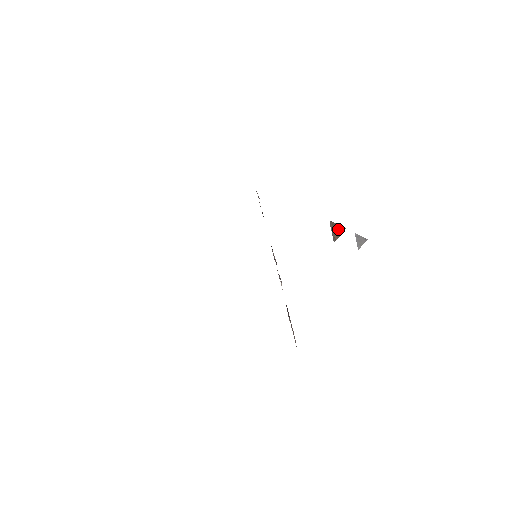
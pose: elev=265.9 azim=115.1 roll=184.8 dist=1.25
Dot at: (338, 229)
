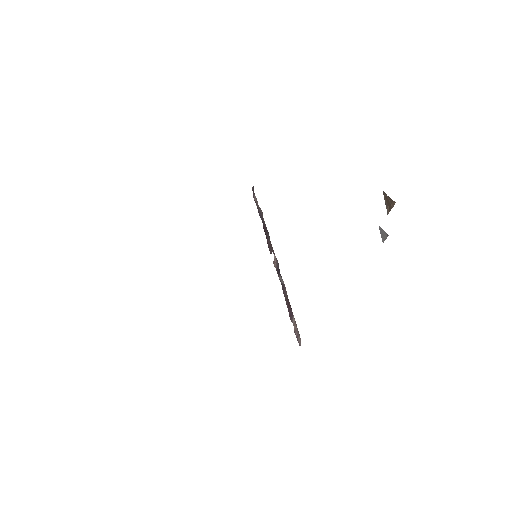
Dot at: (389, 202)
